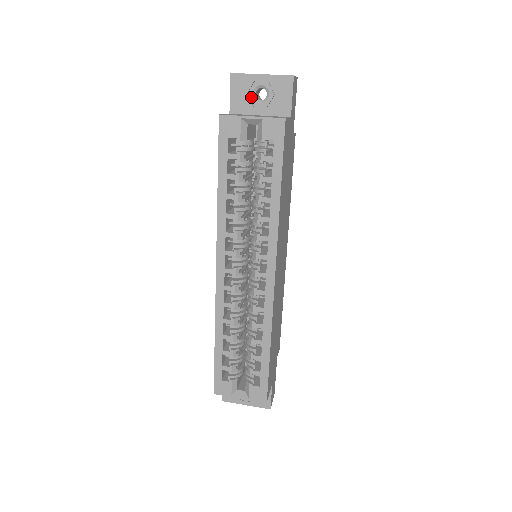
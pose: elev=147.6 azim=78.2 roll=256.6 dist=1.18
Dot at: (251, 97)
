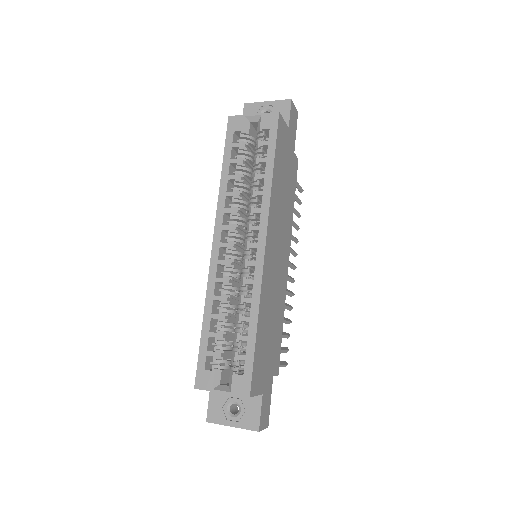
Dot at: occluded
